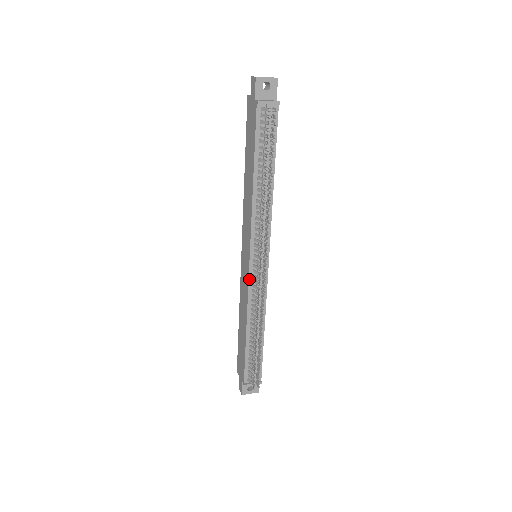
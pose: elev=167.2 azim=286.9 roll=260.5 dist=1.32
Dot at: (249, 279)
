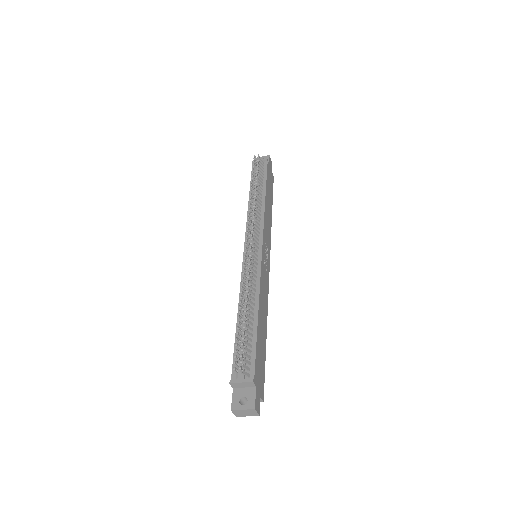
Dot at: occluded
